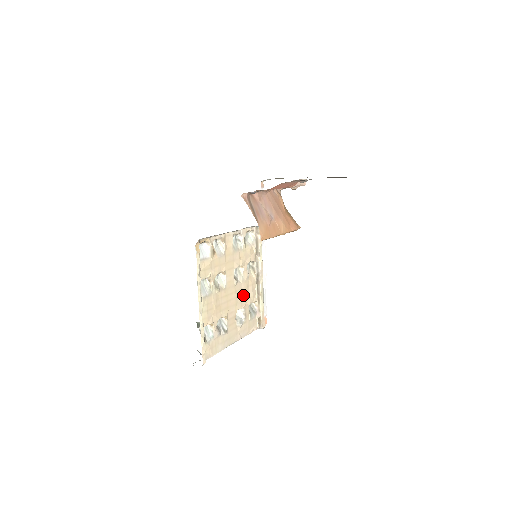
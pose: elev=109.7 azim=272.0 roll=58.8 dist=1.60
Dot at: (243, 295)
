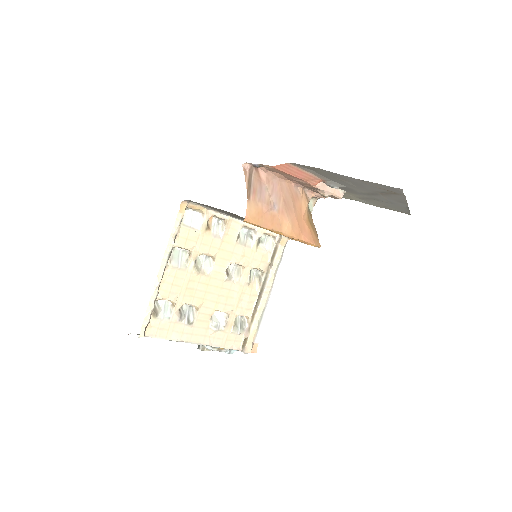
Dot at: (232, 299)
